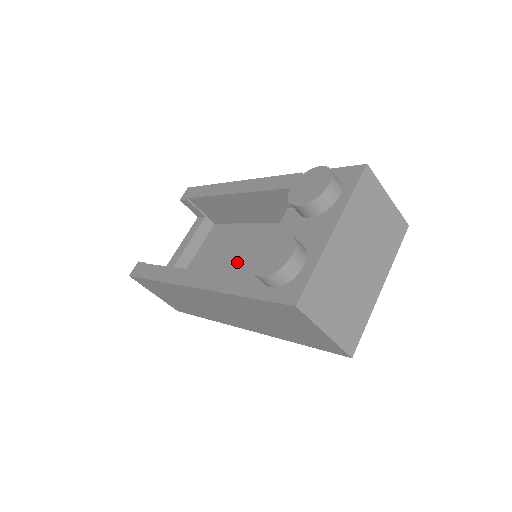
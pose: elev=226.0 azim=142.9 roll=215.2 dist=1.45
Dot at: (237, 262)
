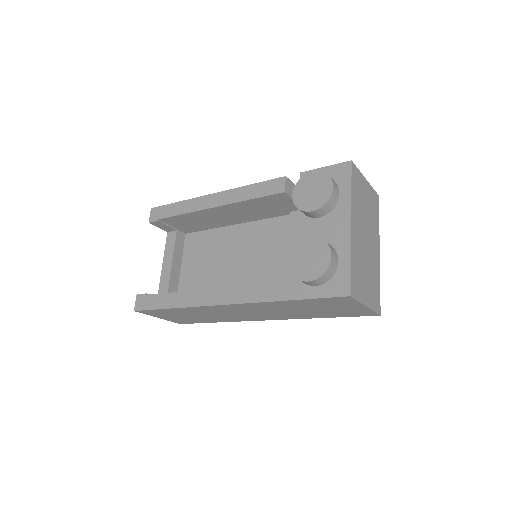
Dot at: (235, 265)
